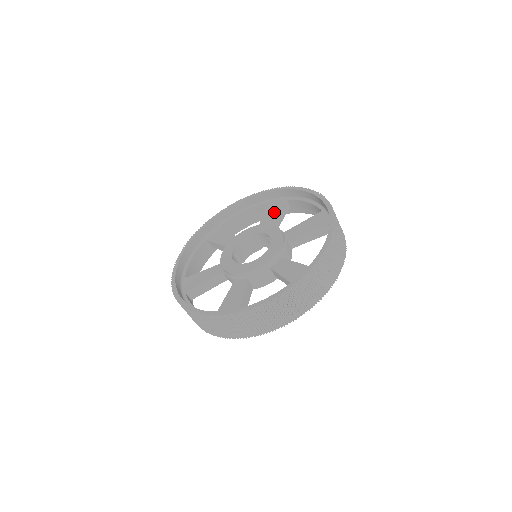
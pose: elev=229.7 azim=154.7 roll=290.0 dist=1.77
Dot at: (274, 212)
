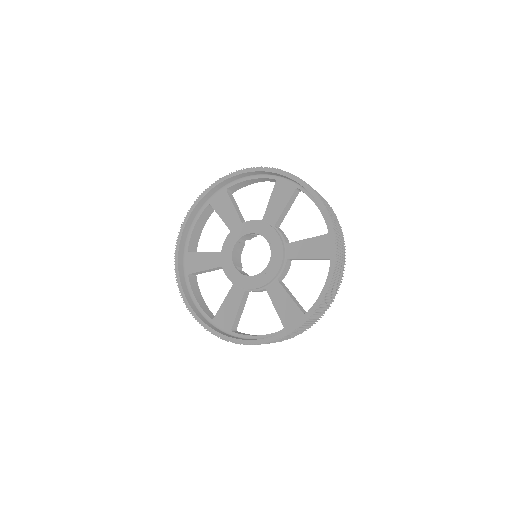
Dot at: (229, 208)
